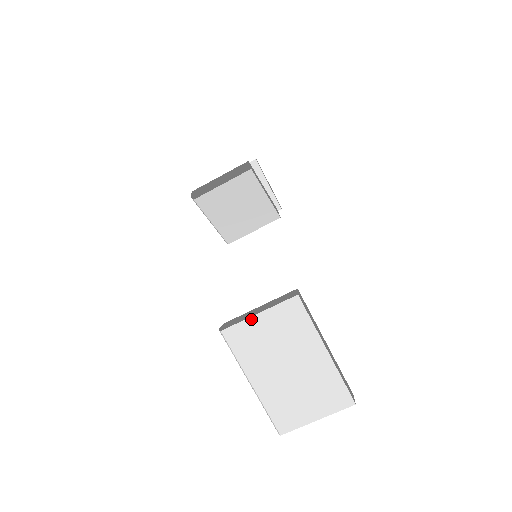
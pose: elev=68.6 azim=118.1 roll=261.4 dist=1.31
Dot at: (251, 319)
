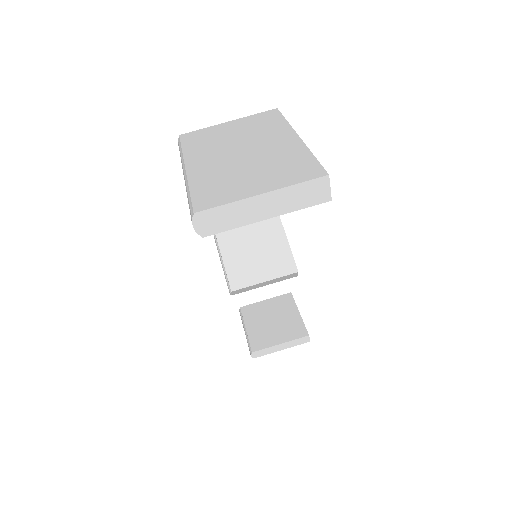
Dot at: (218, 125)
